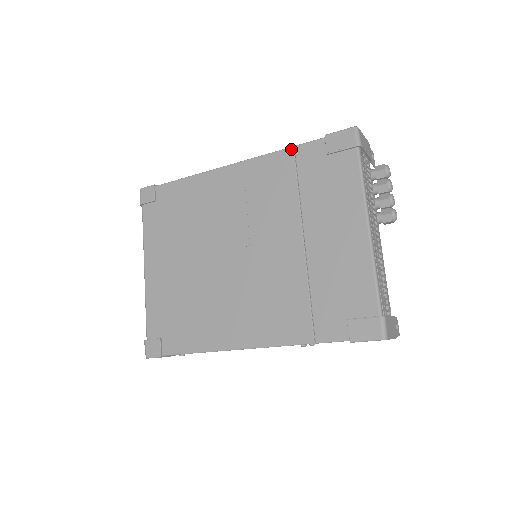
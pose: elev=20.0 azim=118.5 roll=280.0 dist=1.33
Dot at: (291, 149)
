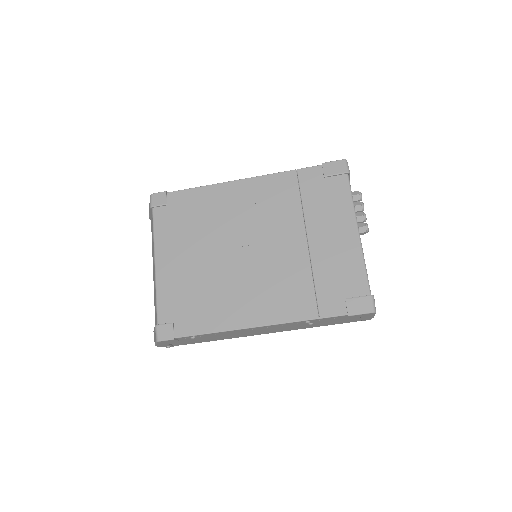
Dot at: (294, 171)
